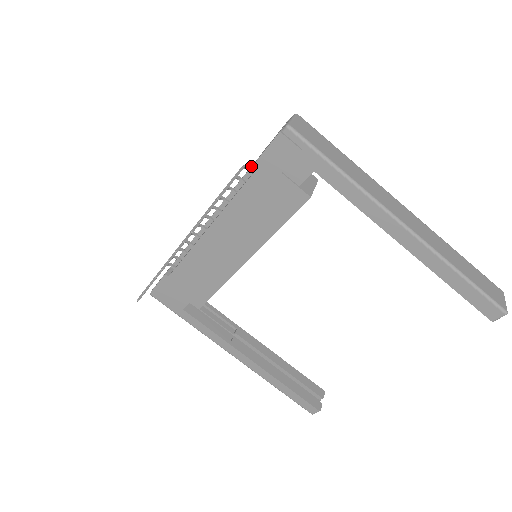
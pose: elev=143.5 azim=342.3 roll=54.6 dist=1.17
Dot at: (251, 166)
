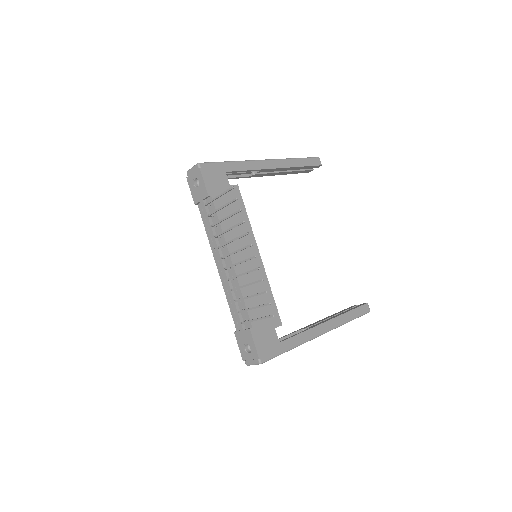
Dot at: (205, 207)
